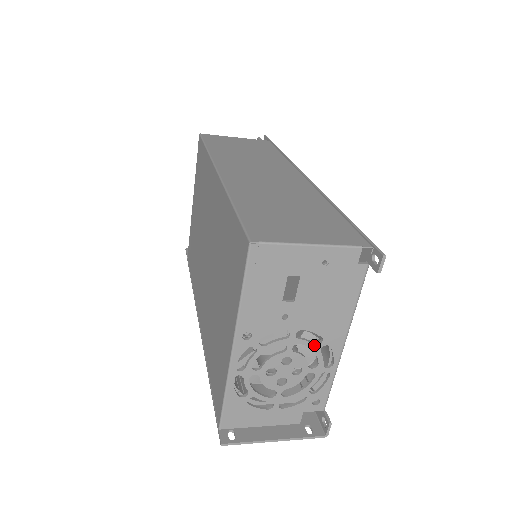
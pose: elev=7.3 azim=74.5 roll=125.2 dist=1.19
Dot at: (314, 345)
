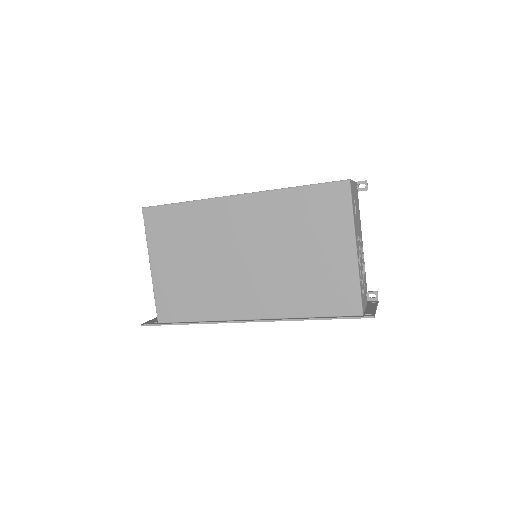
Dot at: (361, 244)
